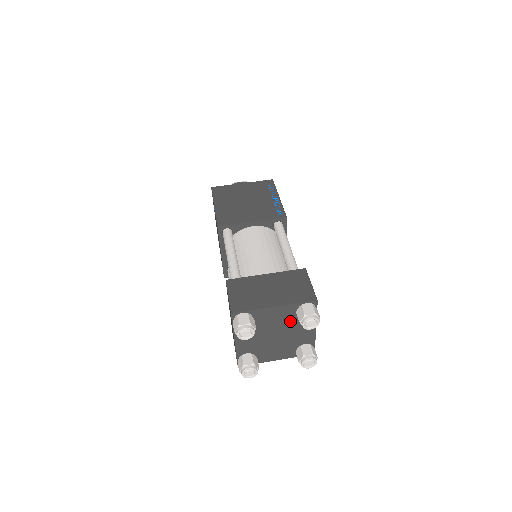
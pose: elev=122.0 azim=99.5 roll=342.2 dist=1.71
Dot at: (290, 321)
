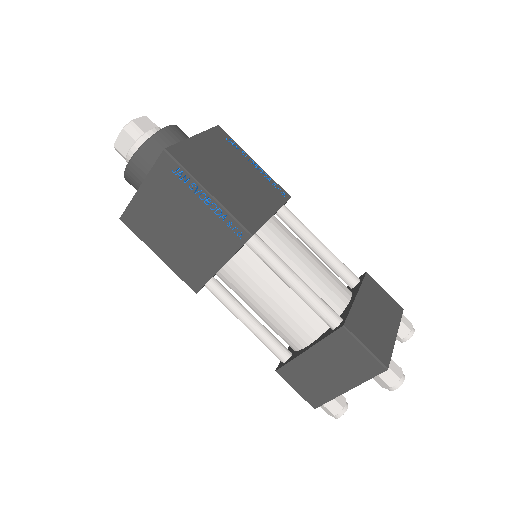
Dot at: occluded
